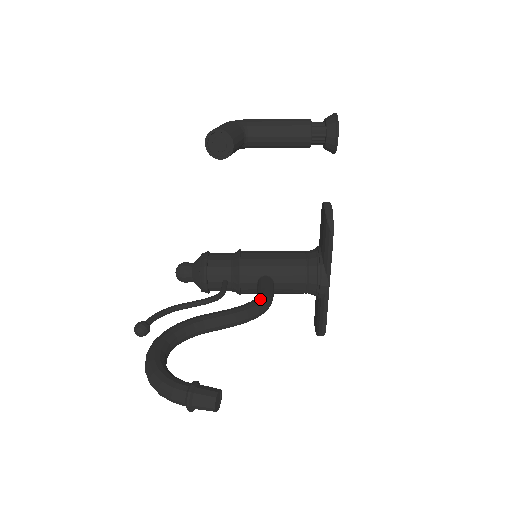
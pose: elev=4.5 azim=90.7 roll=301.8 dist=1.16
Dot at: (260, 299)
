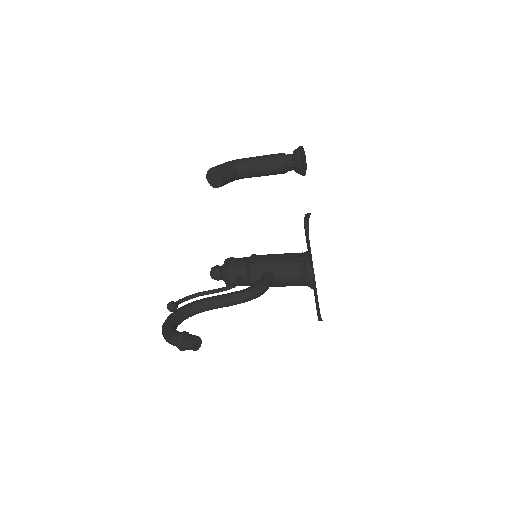
Dot at: (254, 286)
